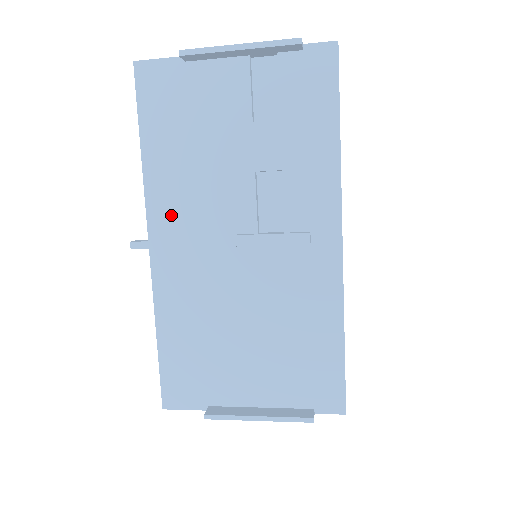
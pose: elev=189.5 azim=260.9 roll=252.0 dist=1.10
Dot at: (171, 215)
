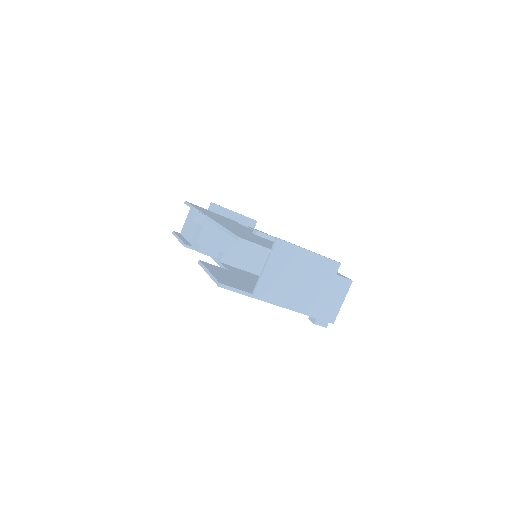
Dot at: occluded
